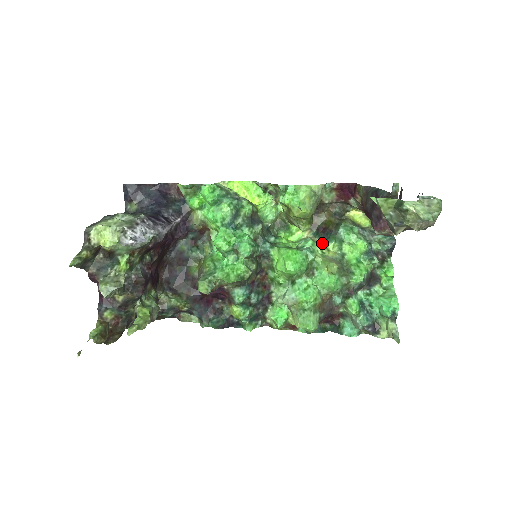
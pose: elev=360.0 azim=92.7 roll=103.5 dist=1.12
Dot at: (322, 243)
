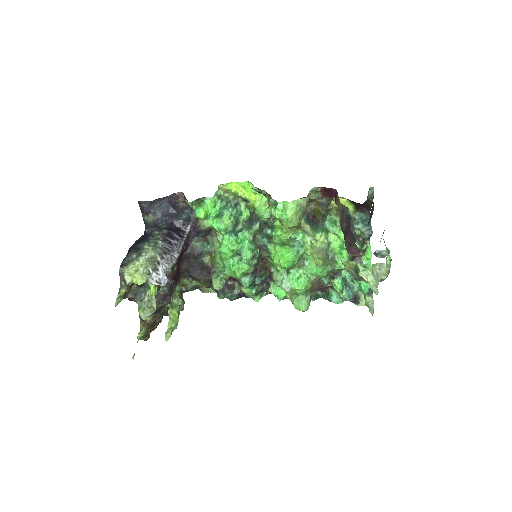
Dot at: (311, 232)
